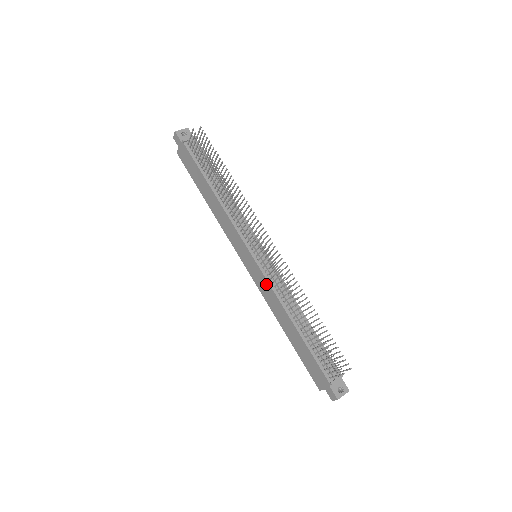
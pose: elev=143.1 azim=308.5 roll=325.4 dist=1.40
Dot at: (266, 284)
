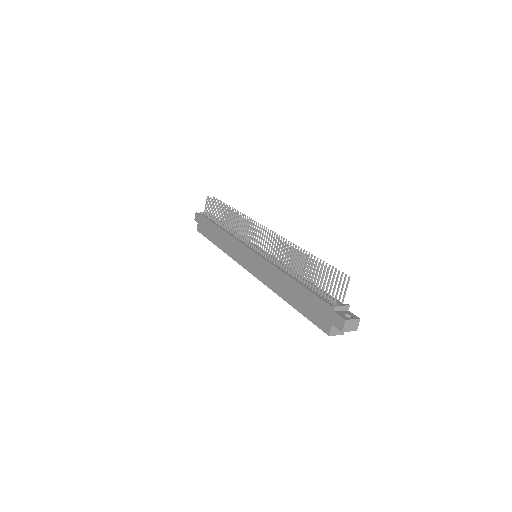
Dot at: (264, 264)
